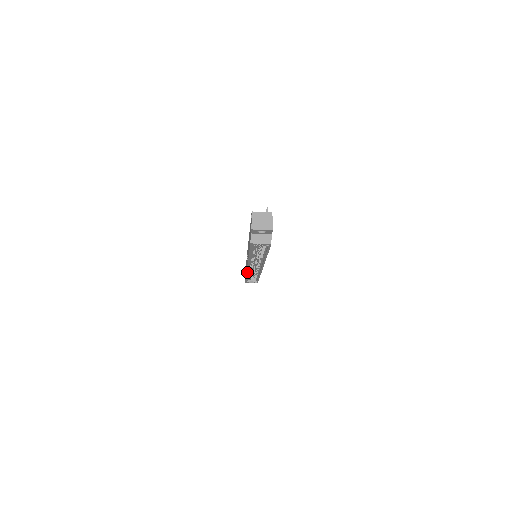
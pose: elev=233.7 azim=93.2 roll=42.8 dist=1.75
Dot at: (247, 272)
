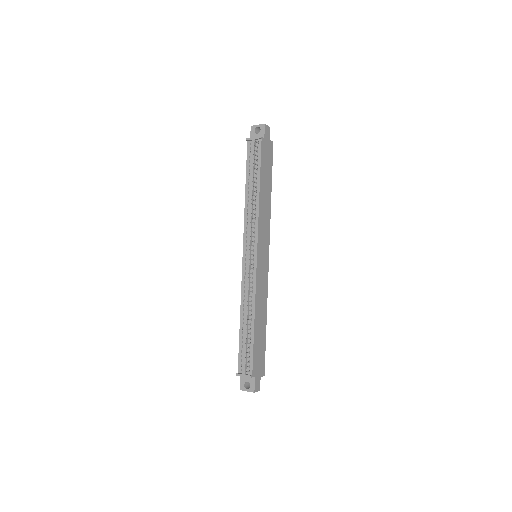
Dot at: occluded
